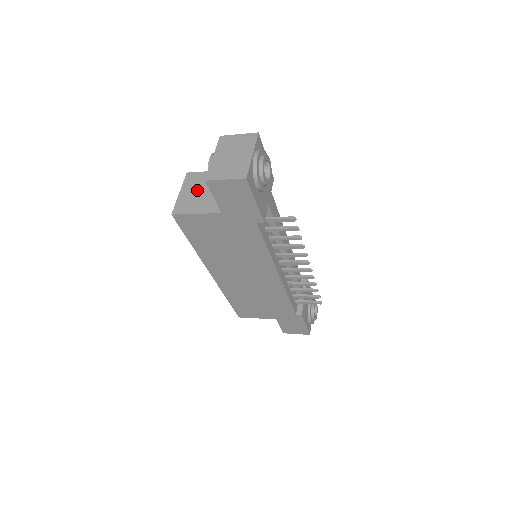
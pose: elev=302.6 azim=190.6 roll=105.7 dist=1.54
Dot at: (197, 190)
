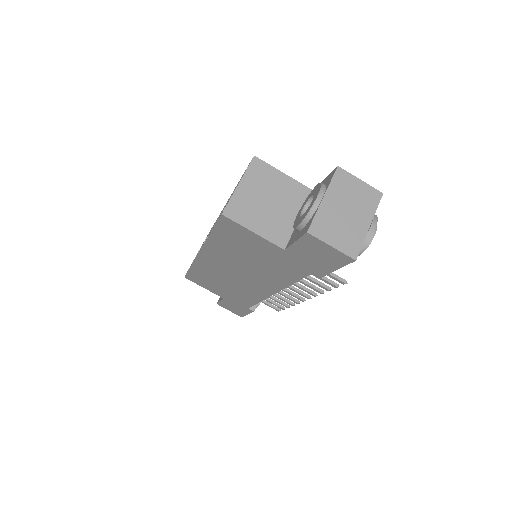
Dot at: (262, 194)
